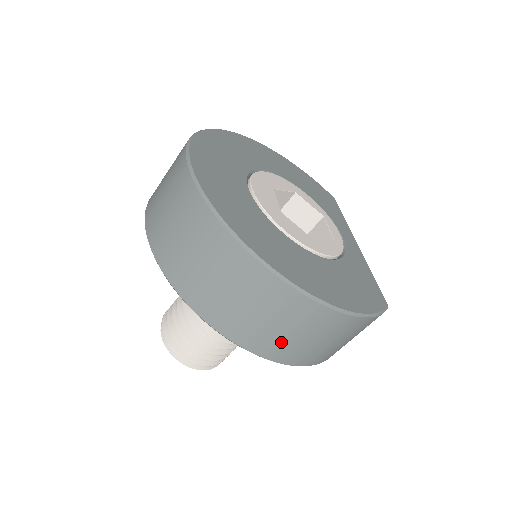
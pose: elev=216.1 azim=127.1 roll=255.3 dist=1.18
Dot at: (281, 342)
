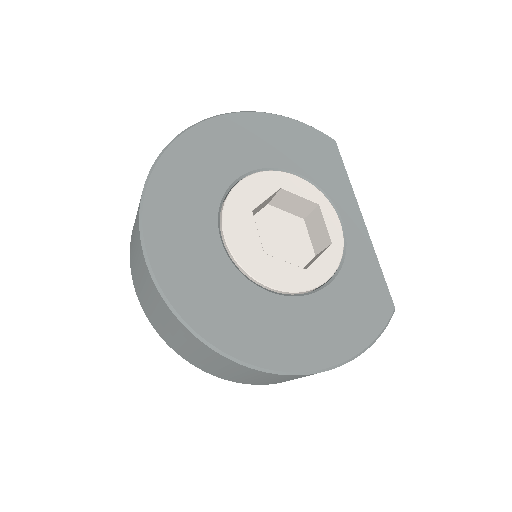
Dot at: (289, 380)
